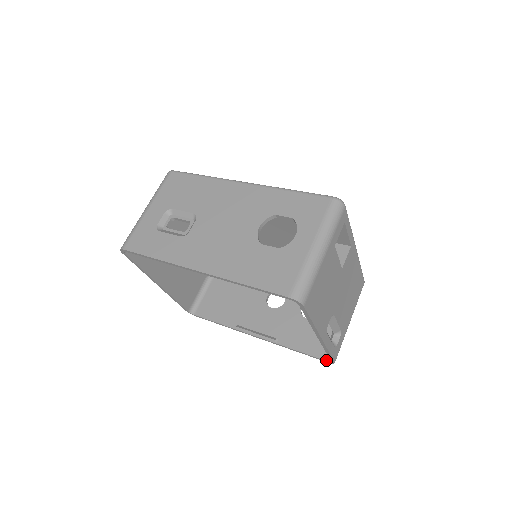
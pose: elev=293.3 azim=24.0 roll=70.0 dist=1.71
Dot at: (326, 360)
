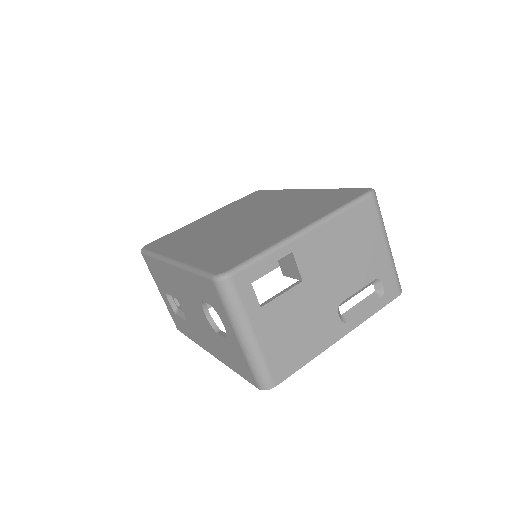
Dot at: occluded
